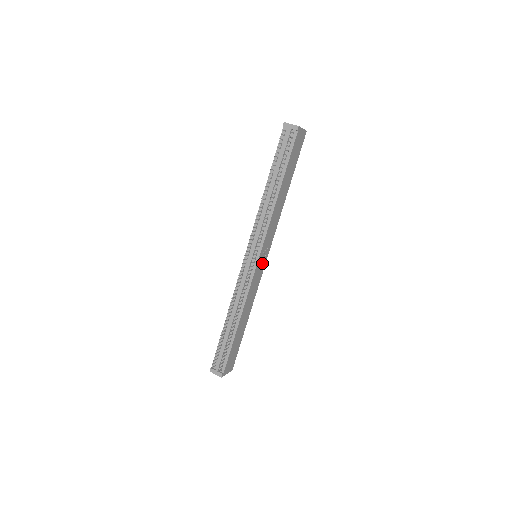
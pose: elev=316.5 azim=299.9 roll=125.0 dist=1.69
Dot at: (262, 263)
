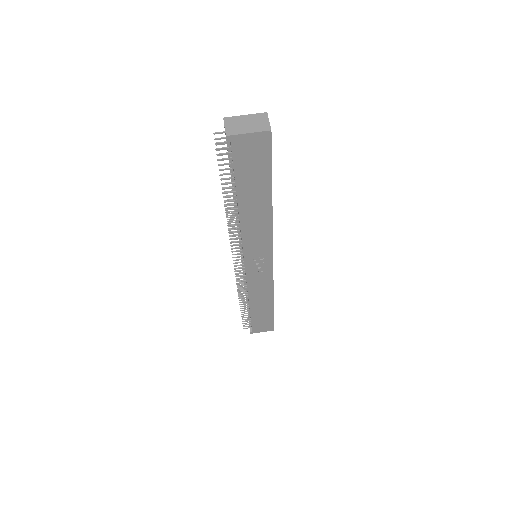
Dot at: (263, 266)
